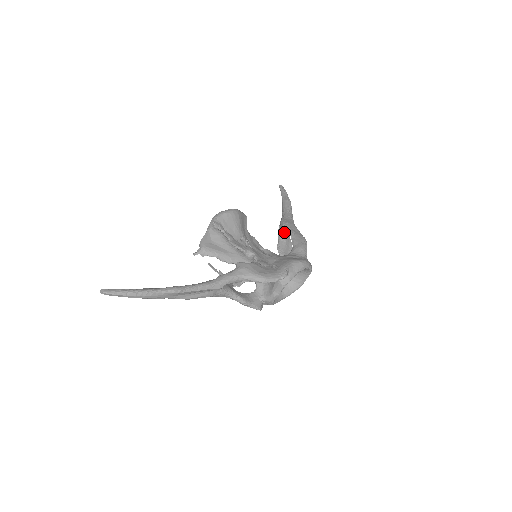
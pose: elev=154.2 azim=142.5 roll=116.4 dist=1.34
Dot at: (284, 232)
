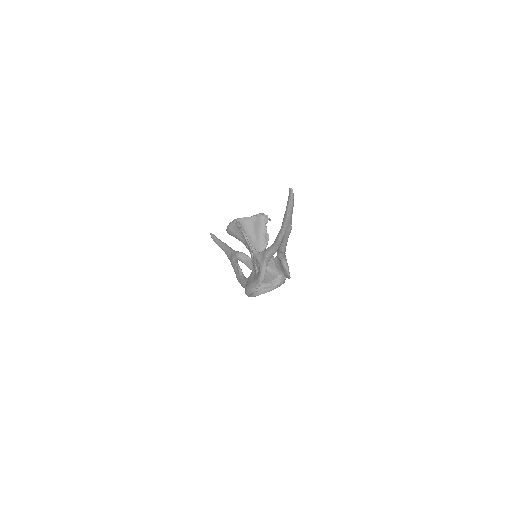
Dot at: occluded
